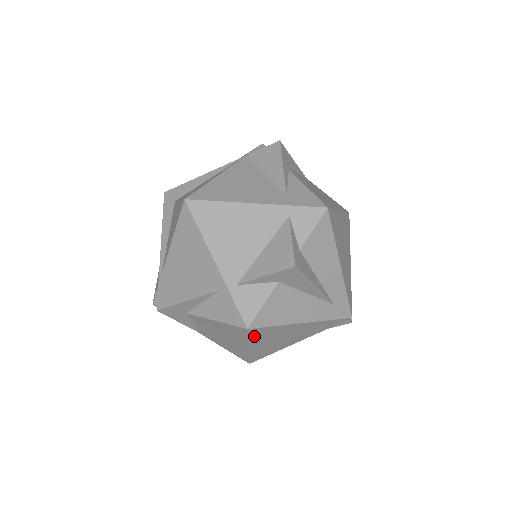
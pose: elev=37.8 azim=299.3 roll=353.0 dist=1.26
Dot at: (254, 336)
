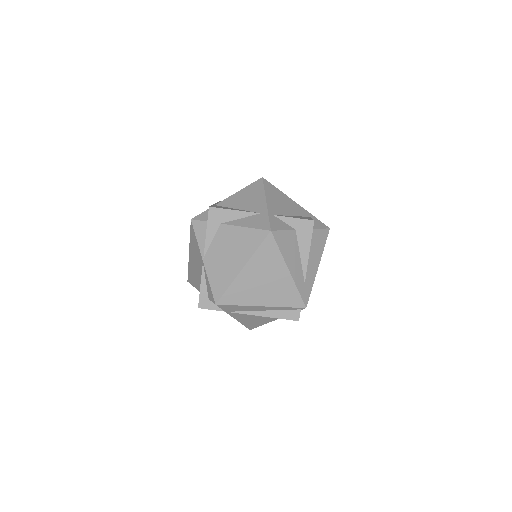
Dot at: (262, 250)
